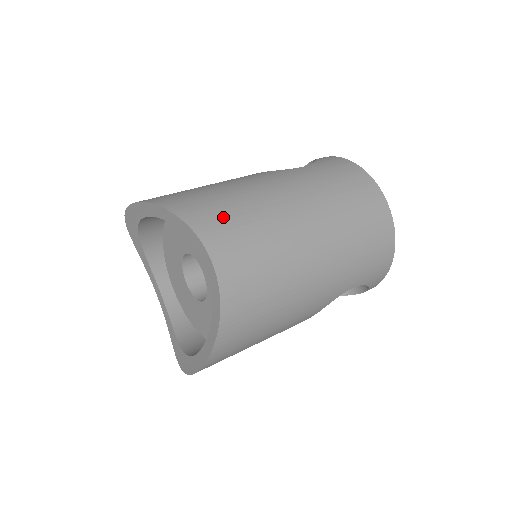
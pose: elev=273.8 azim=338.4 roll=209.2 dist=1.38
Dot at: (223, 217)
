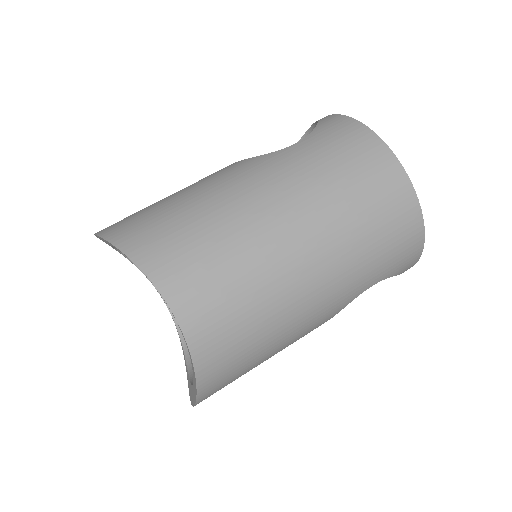
Dot at: (183, 249)
